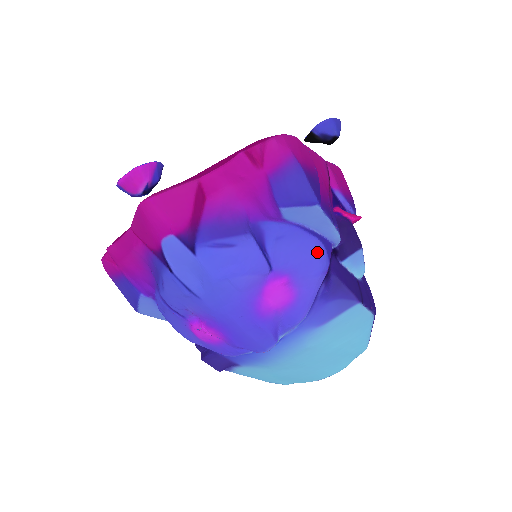
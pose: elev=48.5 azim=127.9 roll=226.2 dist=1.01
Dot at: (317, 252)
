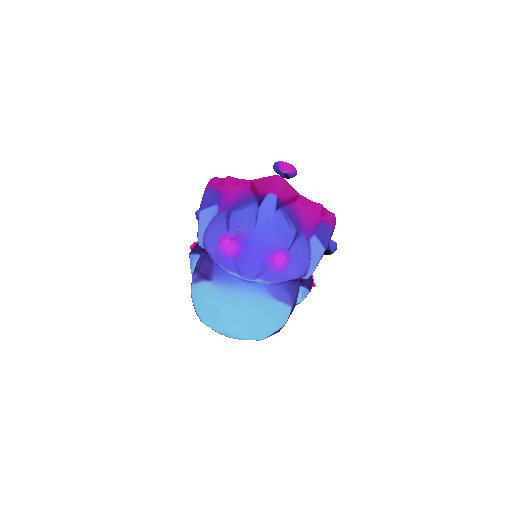
Dot at: (306, 266)
